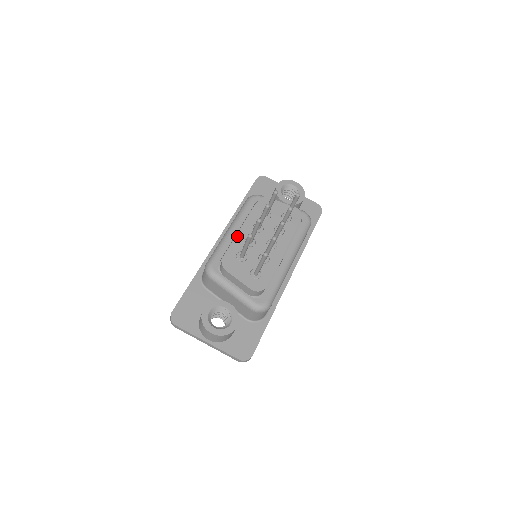
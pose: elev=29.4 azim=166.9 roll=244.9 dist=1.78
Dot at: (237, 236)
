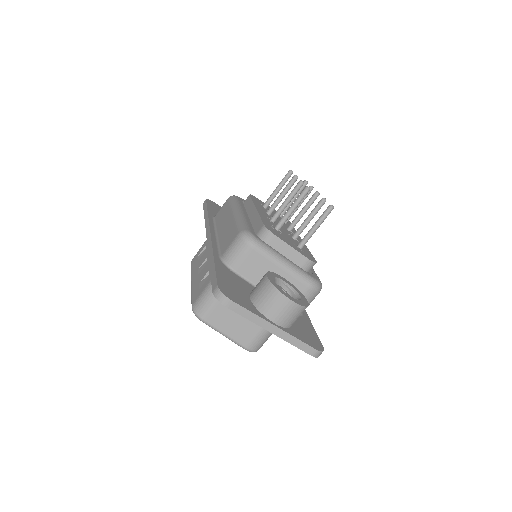
Dot at: (258, 212)
